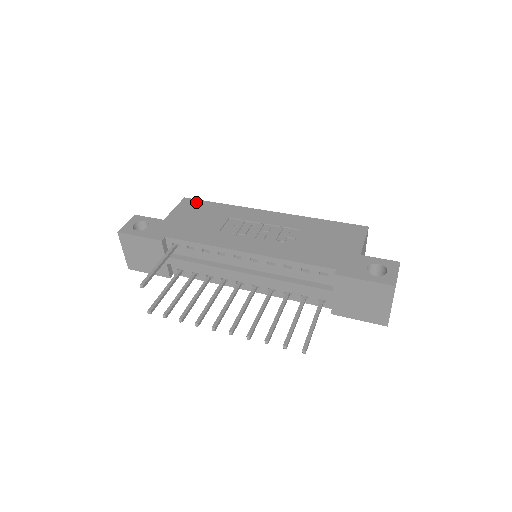
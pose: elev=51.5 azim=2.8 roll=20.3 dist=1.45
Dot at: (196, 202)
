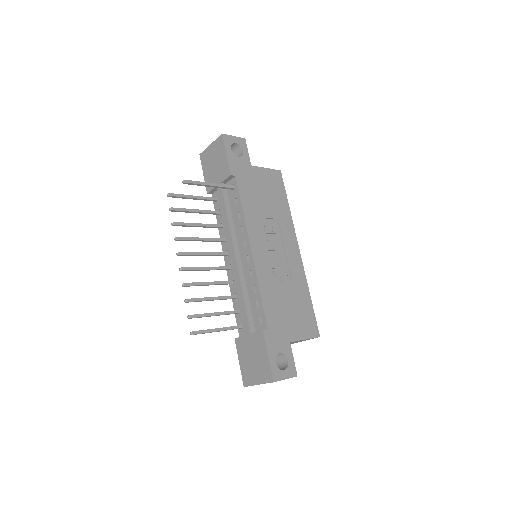
Dot at: (281, 183)
